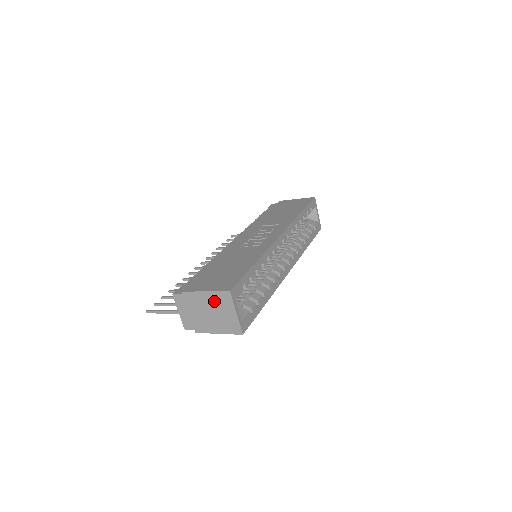
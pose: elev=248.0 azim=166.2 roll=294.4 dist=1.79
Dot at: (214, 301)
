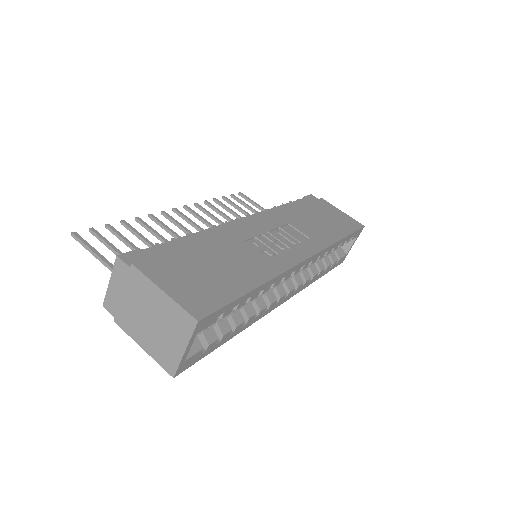
Dot at: (167, 312)
